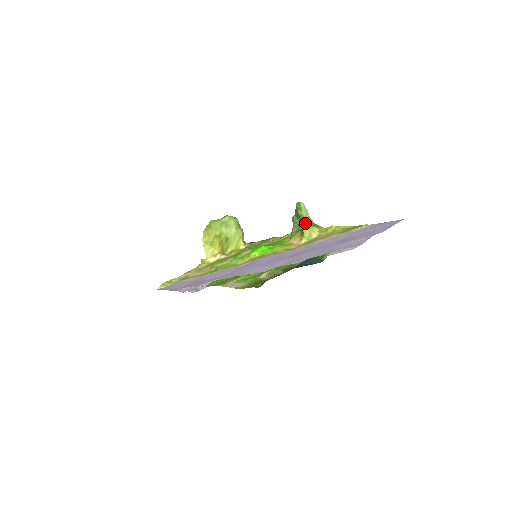
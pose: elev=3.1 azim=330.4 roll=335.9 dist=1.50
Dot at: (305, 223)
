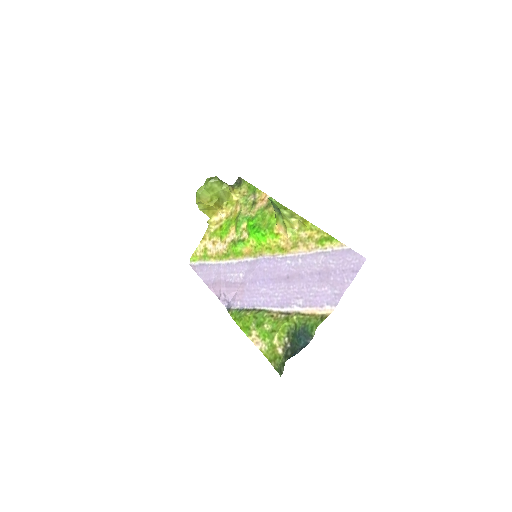
Dot at: (283, 216)
